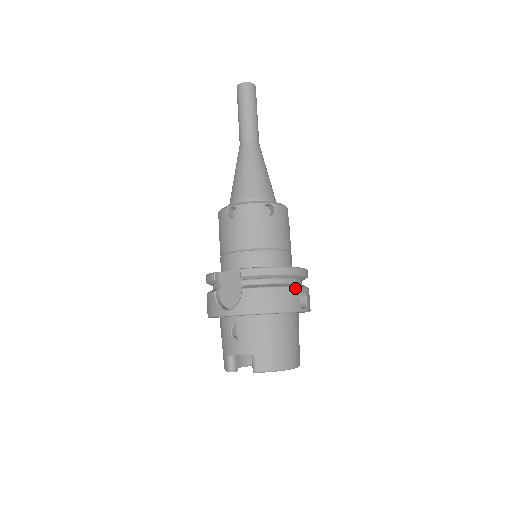
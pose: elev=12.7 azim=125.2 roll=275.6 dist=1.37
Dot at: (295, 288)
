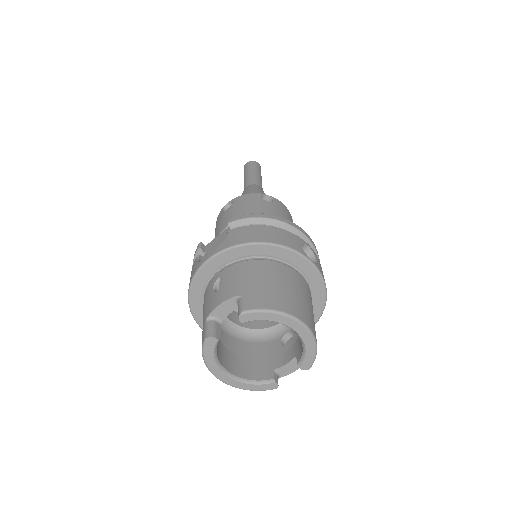
Dot at: (297, 237)
